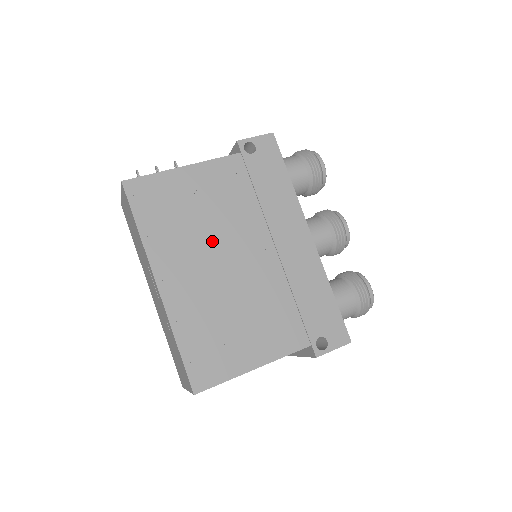
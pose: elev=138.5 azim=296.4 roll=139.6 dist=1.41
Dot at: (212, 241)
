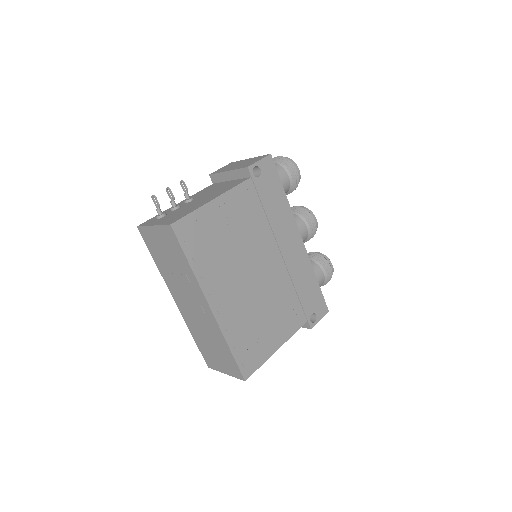
Dot at: (241, 261)
